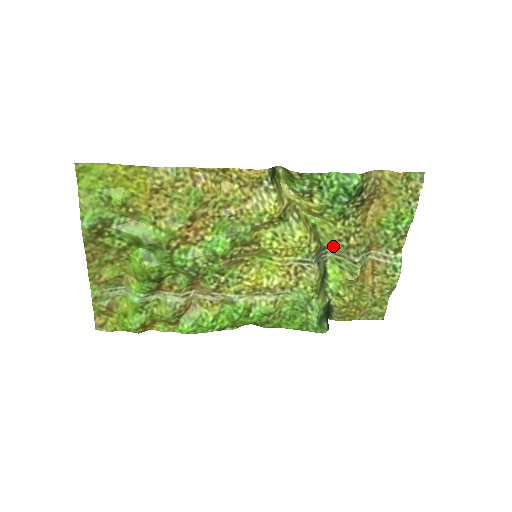
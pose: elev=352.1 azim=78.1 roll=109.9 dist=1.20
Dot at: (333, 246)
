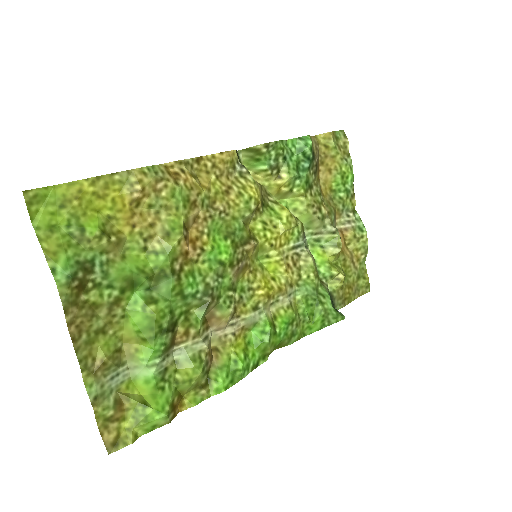
Dot at: (309, 224)
